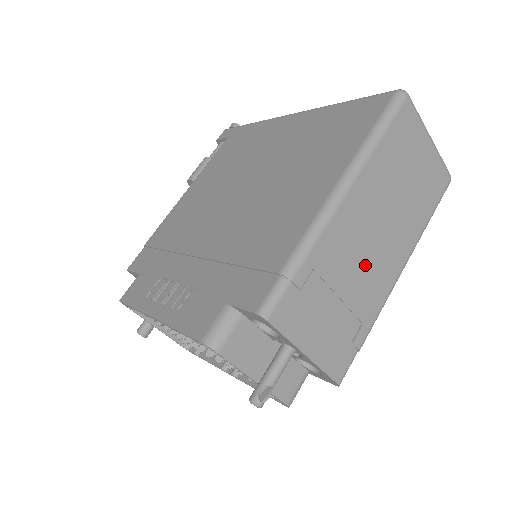
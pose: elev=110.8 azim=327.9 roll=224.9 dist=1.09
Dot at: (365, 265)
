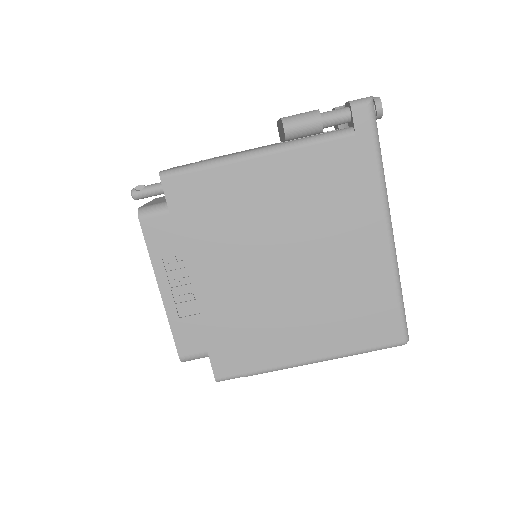
Dot at: occluded
